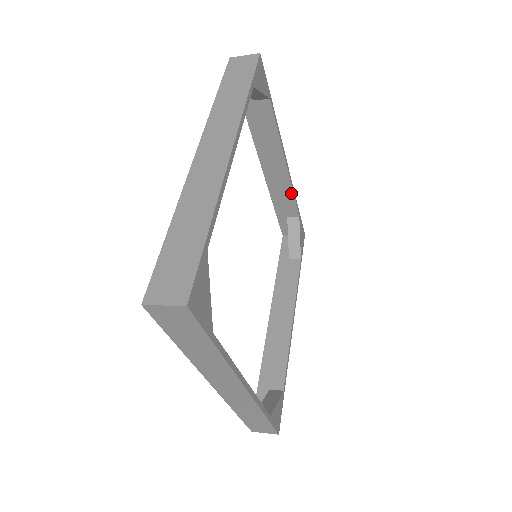
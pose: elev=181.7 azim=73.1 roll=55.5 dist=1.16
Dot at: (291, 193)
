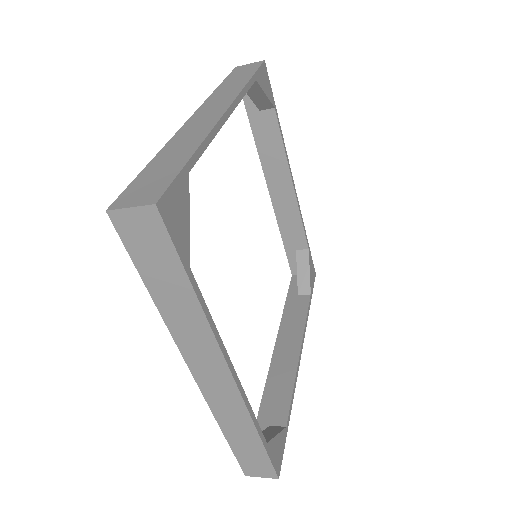
Dot at: (299, 219)
